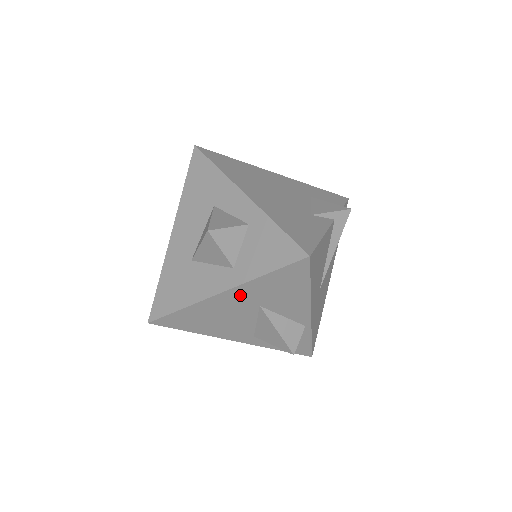
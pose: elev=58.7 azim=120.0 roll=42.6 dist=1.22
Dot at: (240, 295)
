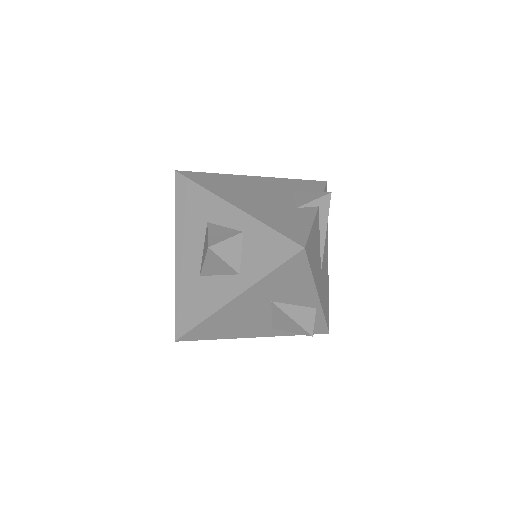
Dot at: (251, 296)
